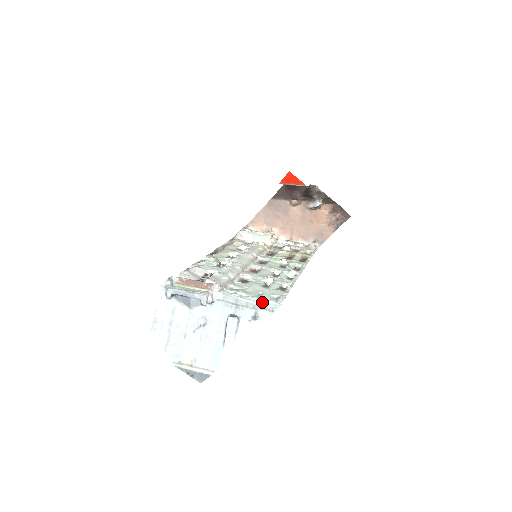
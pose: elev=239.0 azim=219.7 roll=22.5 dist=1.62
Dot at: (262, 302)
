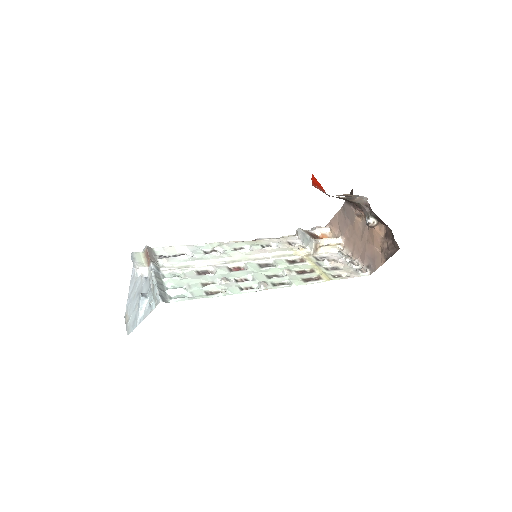
Dot at: (157, 293)
